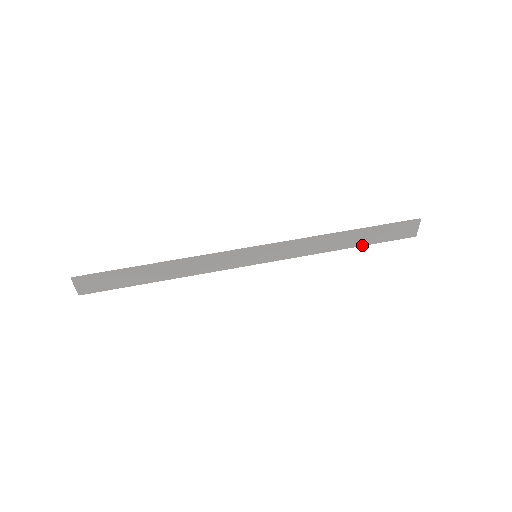
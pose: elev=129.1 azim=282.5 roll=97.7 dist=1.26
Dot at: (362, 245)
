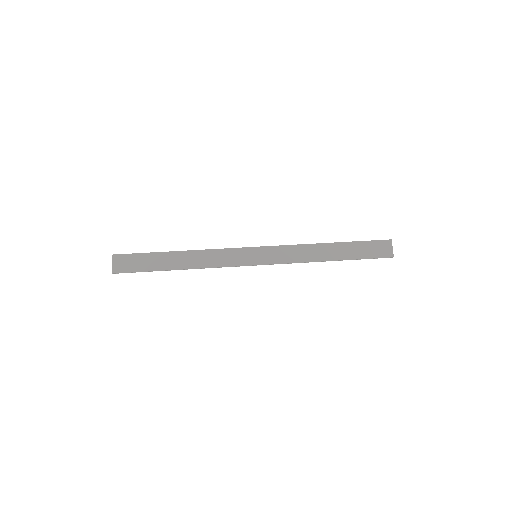
Dot at: (346, 259)
